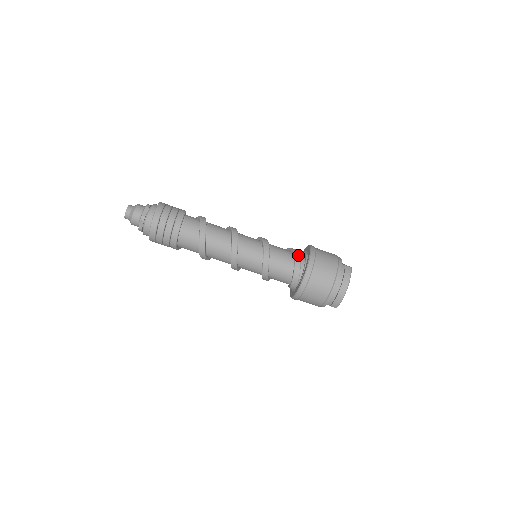
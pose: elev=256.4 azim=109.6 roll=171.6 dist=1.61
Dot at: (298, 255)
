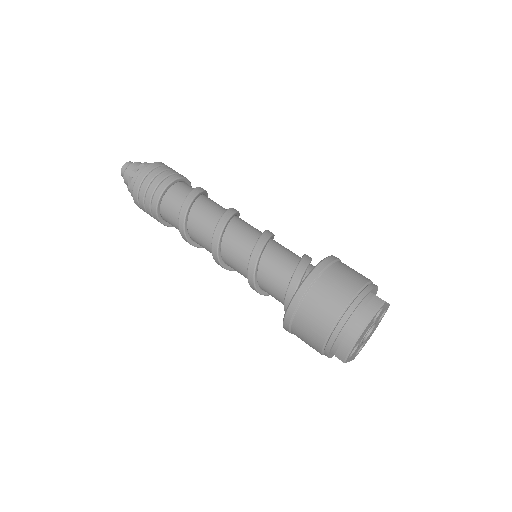
Dot at: (306, 262)
